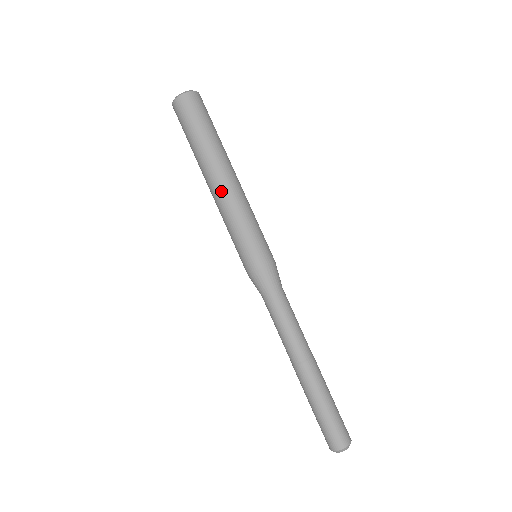
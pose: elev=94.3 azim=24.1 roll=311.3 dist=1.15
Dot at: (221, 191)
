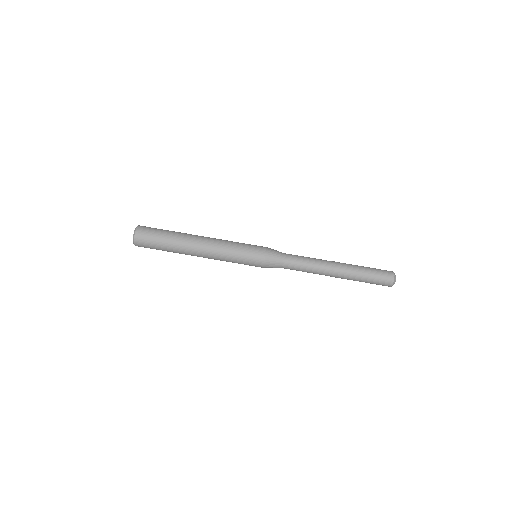
Dot at: (207, 244)
